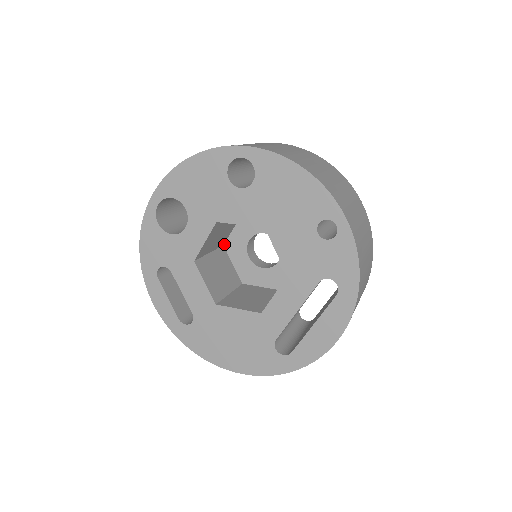
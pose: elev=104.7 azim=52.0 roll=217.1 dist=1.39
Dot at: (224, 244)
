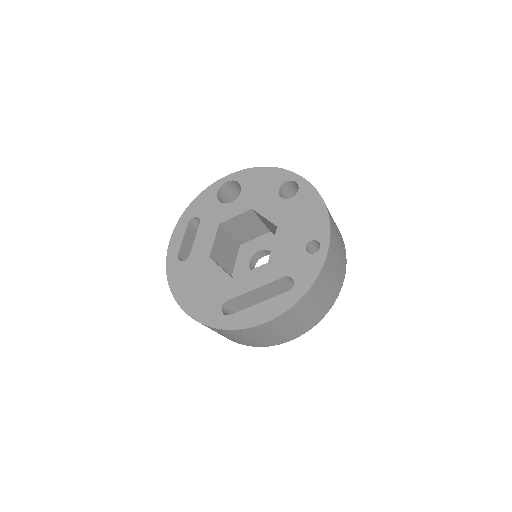
Dot at: (241, 244)
